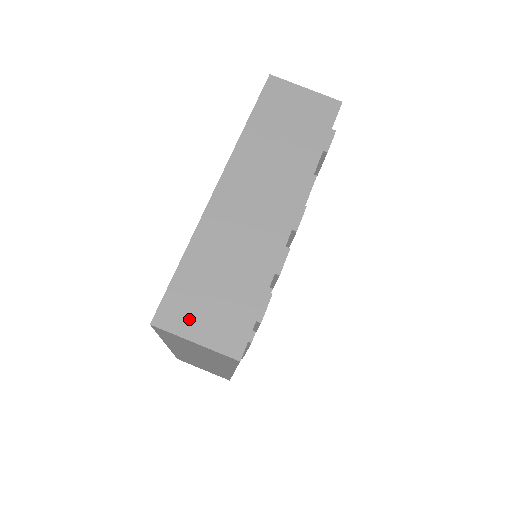
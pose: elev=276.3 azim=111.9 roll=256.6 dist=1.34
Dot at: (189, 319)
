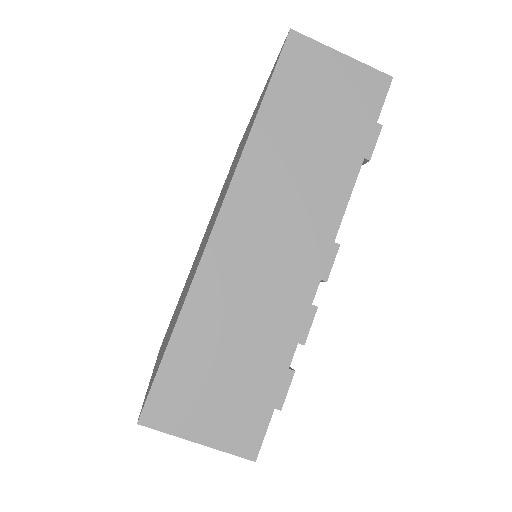
Dot at: (188, 413)
